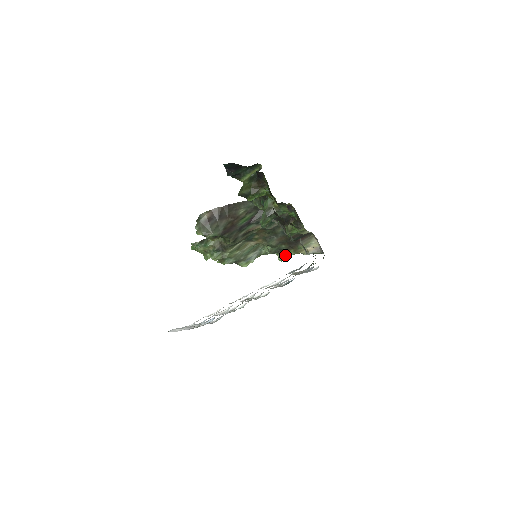
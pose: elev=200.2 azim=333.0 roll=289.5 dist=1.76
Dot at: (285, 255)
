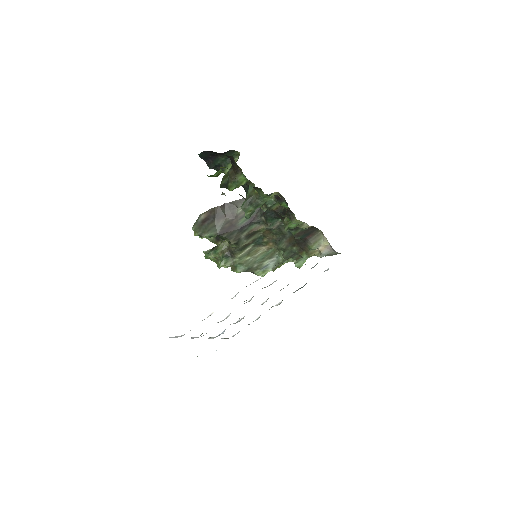
Dot at: (302, 260)
